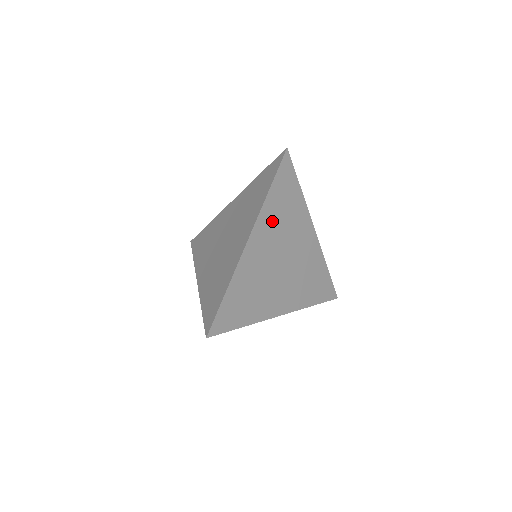
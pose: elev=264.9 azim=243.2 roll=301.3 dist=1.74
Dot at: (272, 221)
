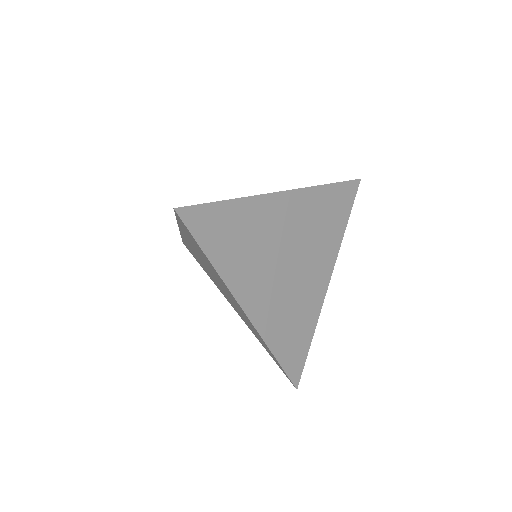
Dot at: (310, 211)
